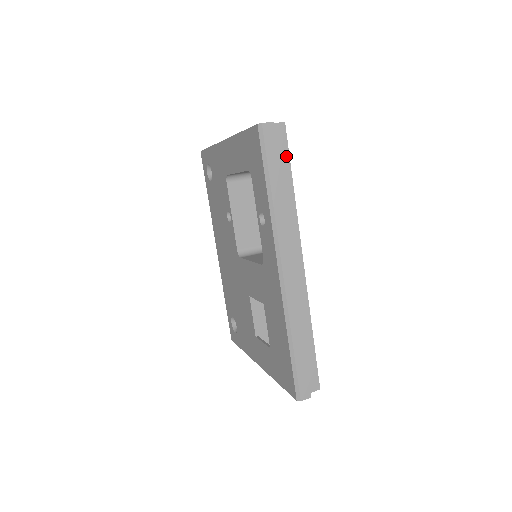
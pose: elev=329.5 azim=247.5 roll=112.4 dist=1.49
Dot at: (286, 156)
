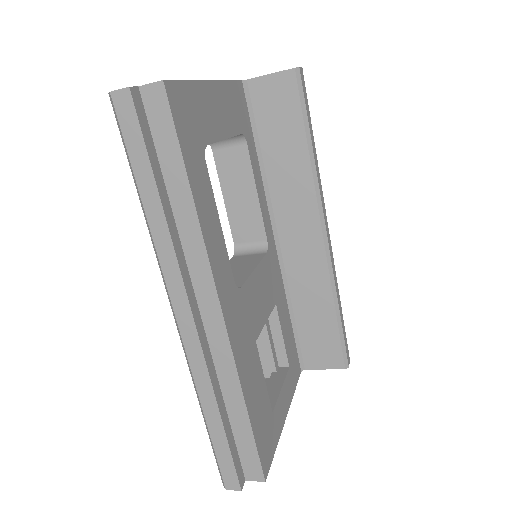
Dot at: (173, 141)
